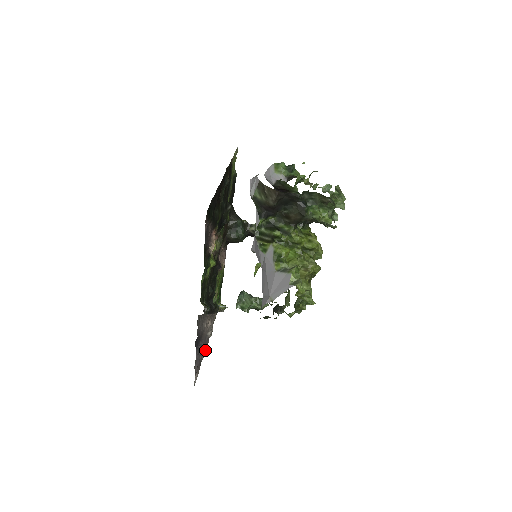
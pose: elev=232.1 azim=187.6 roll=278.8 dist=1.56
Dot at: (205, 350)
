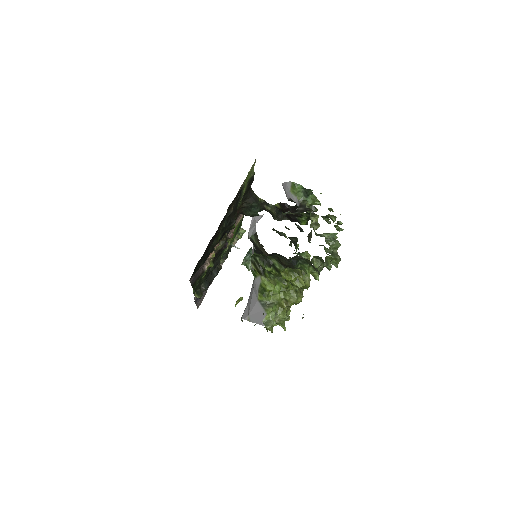
Dot at: occluded
